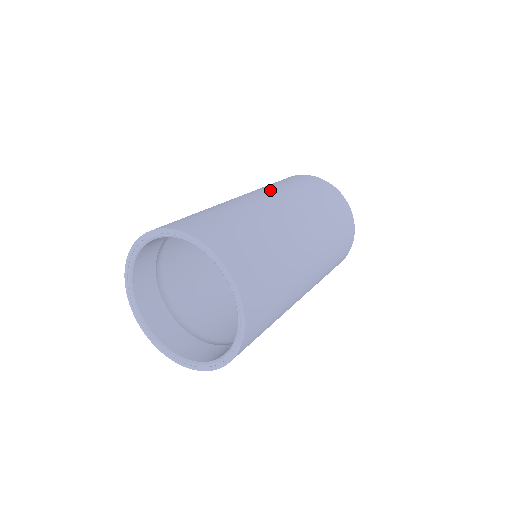
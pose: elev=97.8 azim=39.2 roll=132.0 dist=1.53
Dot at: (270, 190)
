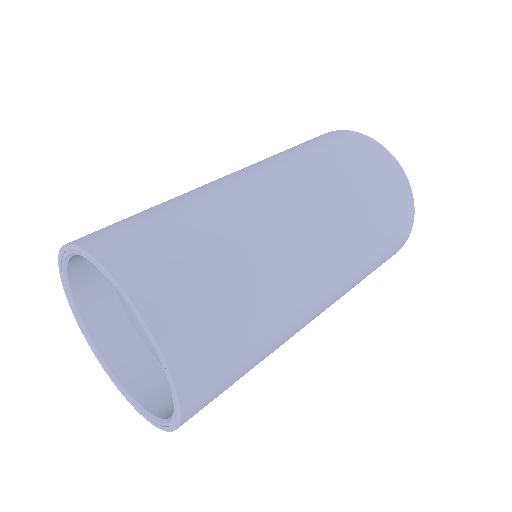
Dot at: (288, 168)
